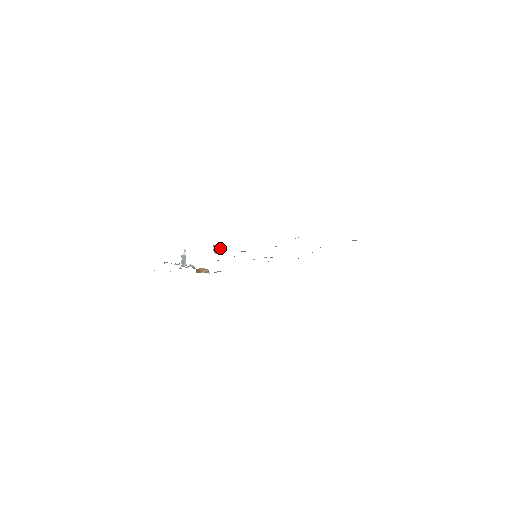
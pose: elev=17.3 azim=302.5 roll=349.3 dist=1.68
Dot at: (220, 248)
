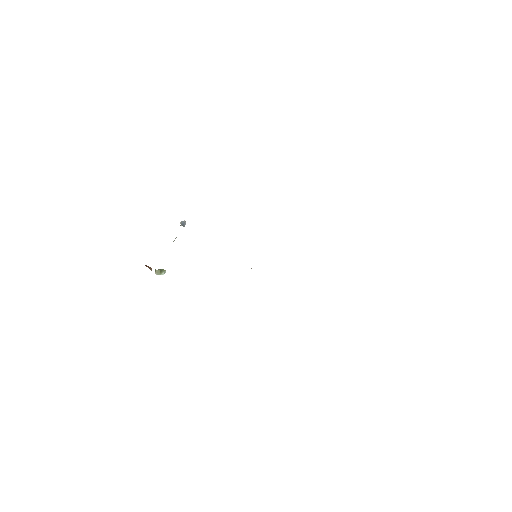
Dot at: (165, 272)
